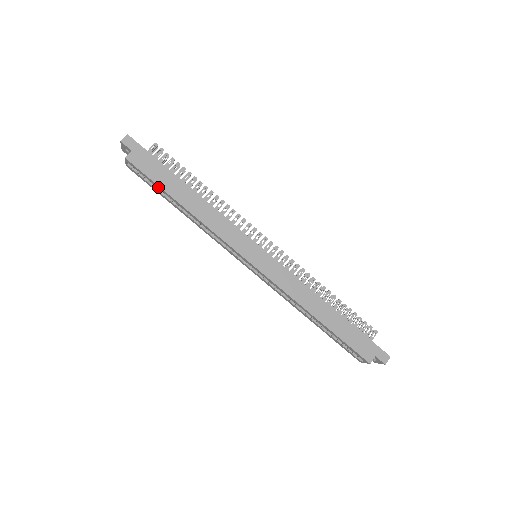
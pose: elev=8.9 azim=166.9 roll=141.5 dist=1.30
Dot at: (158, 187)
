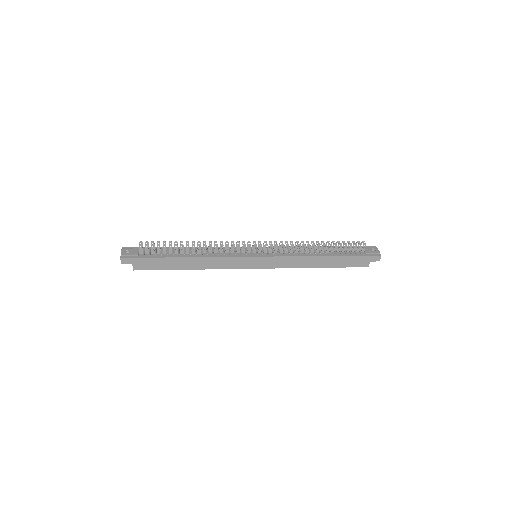
Dot at: (166, 268)
